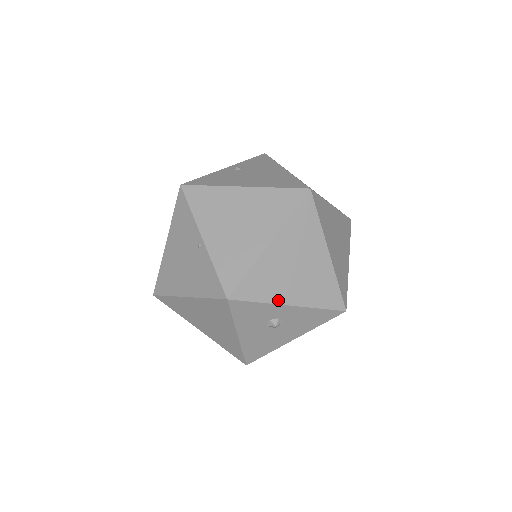
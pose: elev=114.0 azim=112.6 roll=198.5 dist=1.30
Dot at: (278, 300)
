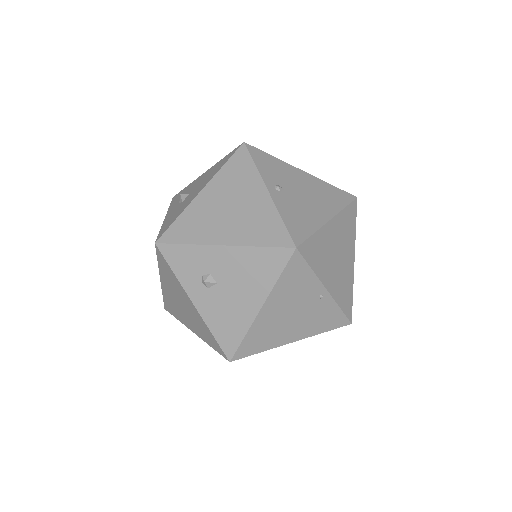
Dot at: occluded
